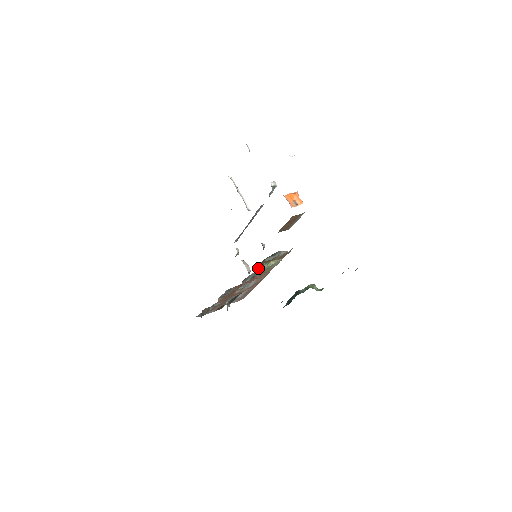
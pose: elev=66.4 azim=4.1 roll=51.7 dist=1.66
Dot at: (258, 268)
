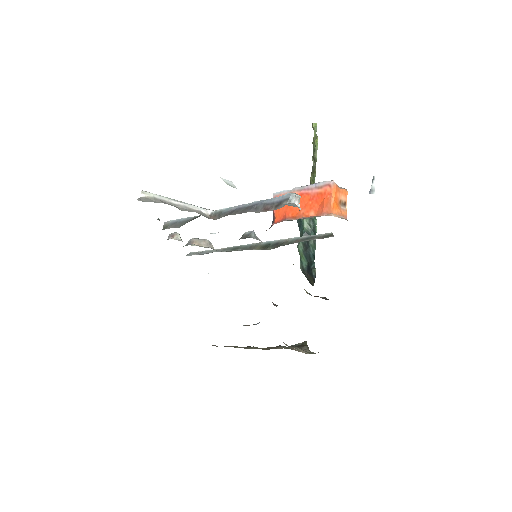
Dot at: occluded
